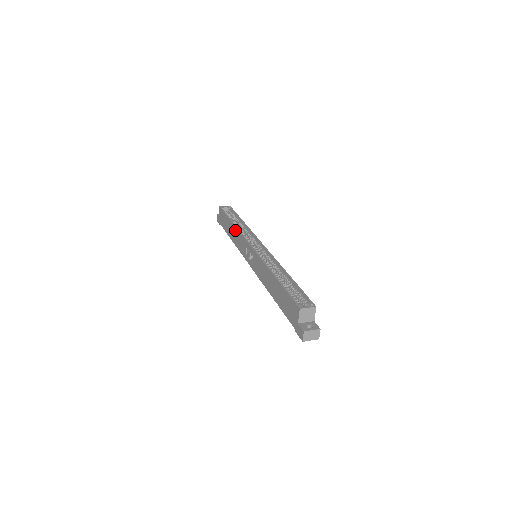
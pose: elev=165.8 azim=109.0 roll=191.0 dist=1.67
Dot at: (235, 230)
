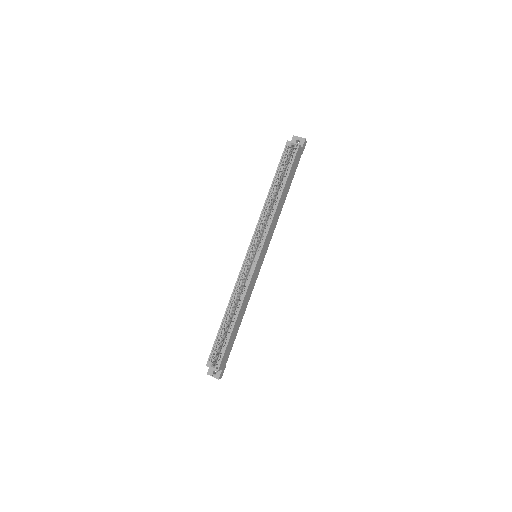
Dot at: (264, 206)
